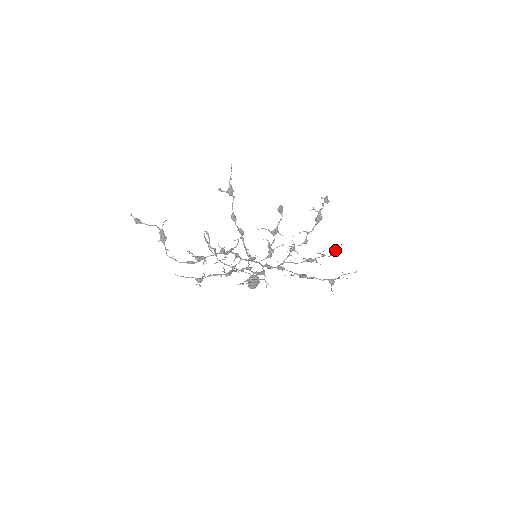
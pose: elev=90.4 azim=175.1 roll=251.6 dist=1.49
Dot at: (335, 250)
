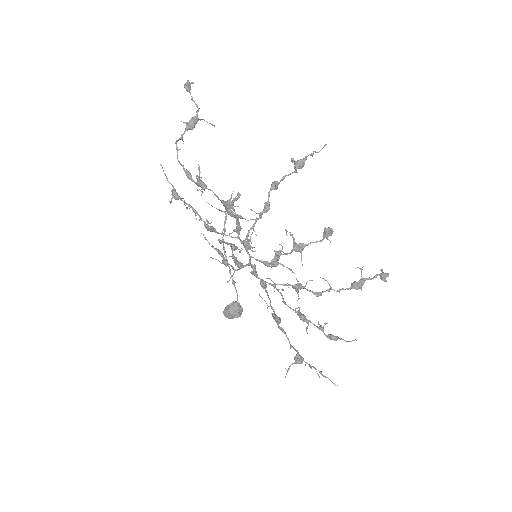
Dot at: occluded
